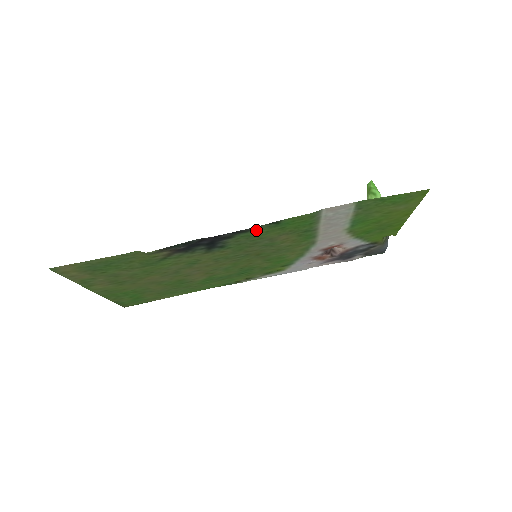
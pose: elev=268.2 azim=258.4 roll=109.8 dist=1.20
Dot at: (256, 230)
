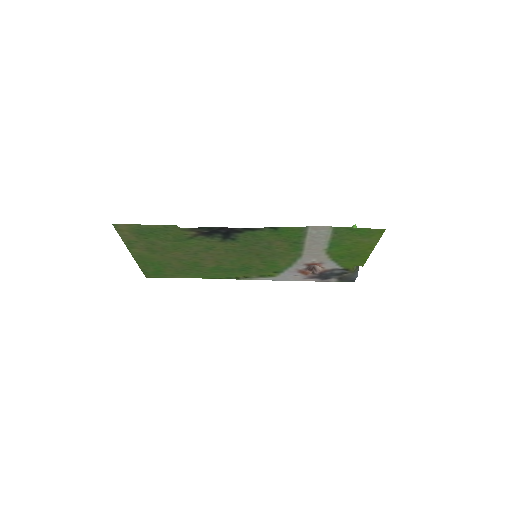
Dot at: (260, 231)
